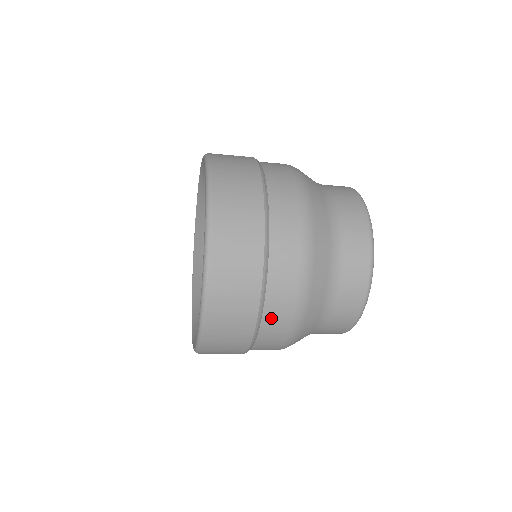
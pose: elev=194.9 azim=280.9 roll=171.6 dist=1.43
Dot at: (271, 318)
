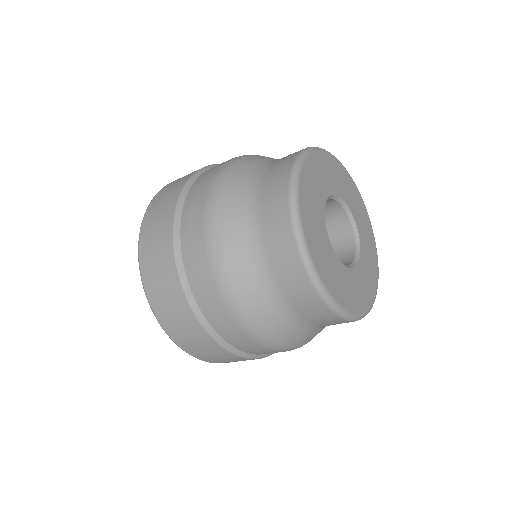
Dot at: (191, 261)
